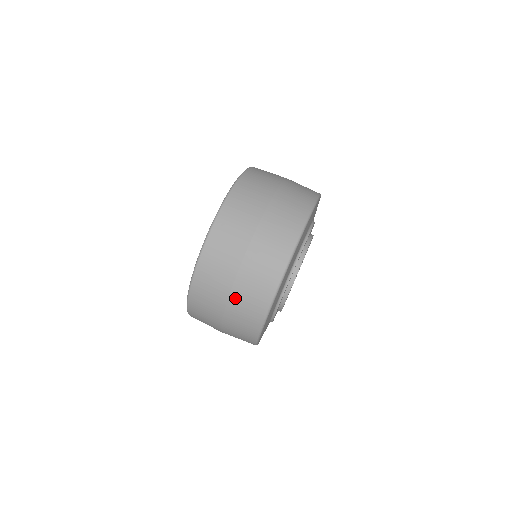
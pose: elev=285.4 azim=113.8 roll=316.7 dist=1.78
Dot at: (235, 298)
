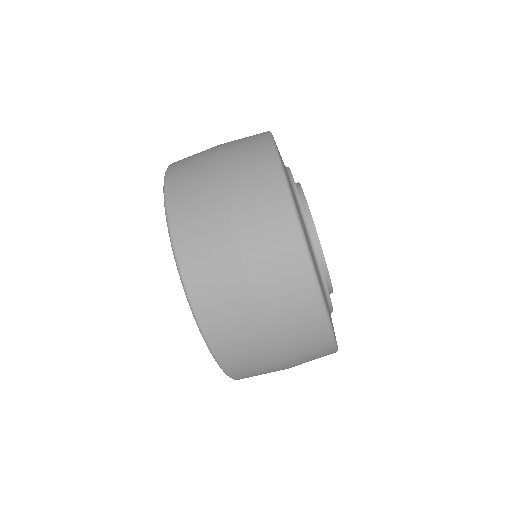
Dot at: (288, 357)
